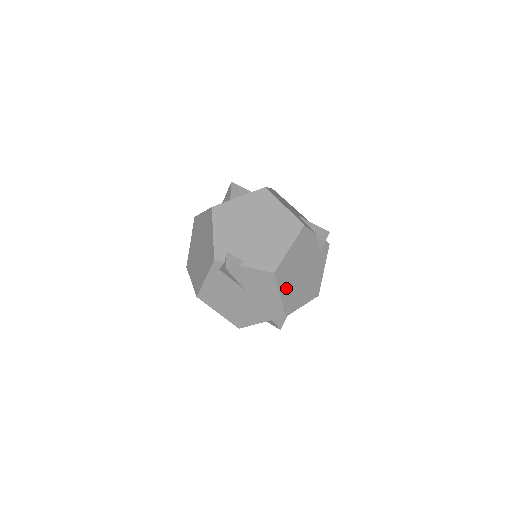
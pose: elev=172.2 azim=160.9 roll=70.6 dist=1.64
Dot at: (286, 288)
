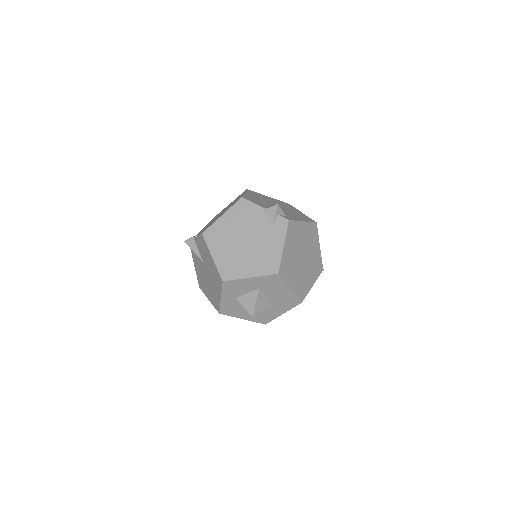
Dot at: (221, 252)
